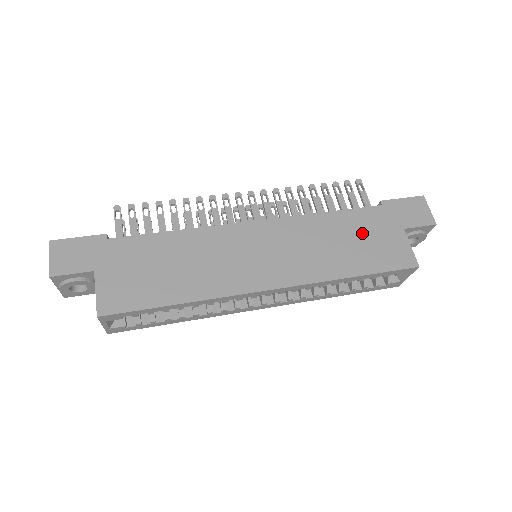
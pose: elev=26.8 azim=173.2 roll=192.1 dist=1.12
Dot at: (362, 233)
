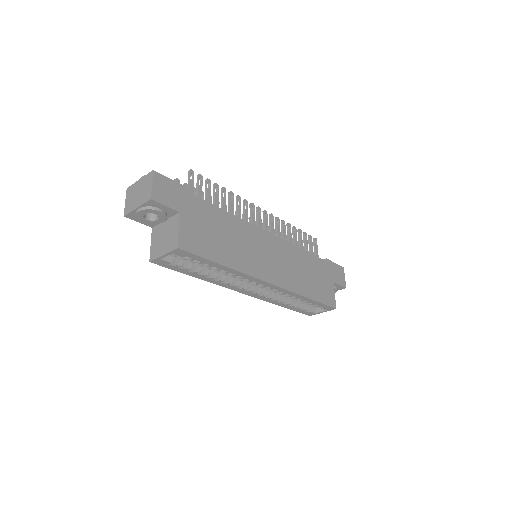
Dot at: (316, 273)
